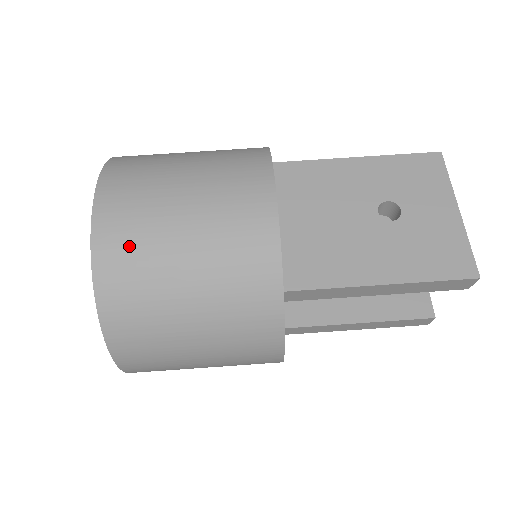
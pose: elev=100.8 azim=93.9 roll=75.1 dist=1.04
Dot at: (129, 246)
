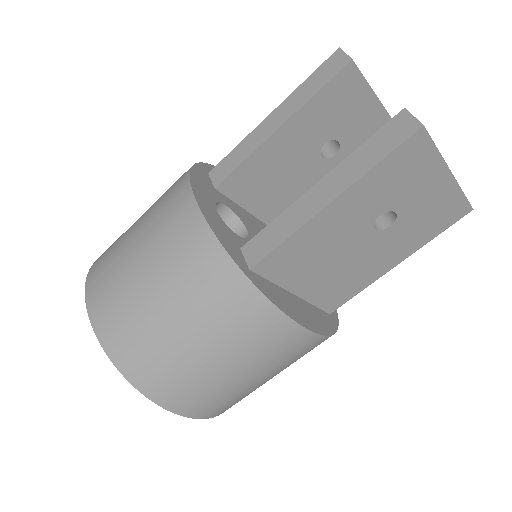
Dot at: (236, 402)
